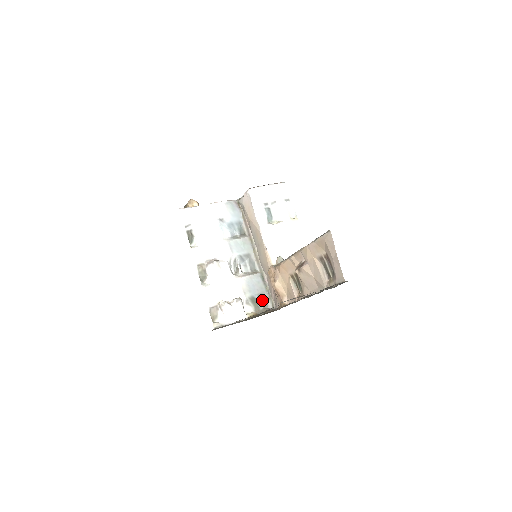
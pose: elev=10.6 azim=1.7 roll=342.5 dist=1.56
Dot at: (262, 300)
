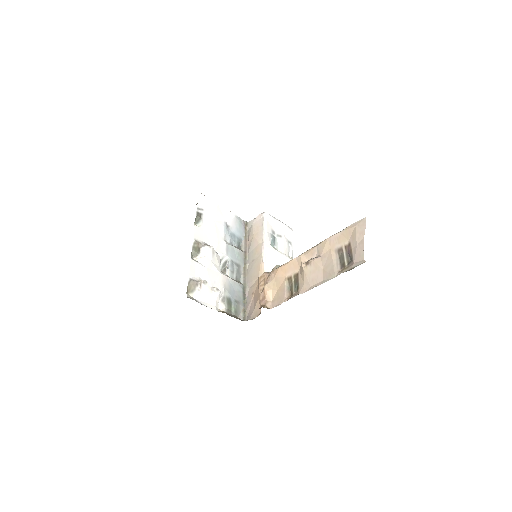
Dot at: (237, 307)
